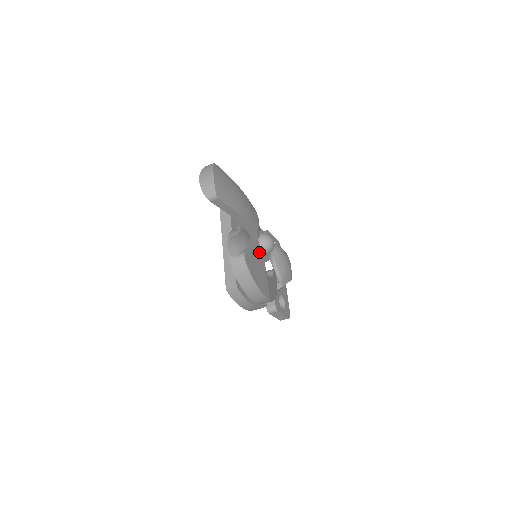
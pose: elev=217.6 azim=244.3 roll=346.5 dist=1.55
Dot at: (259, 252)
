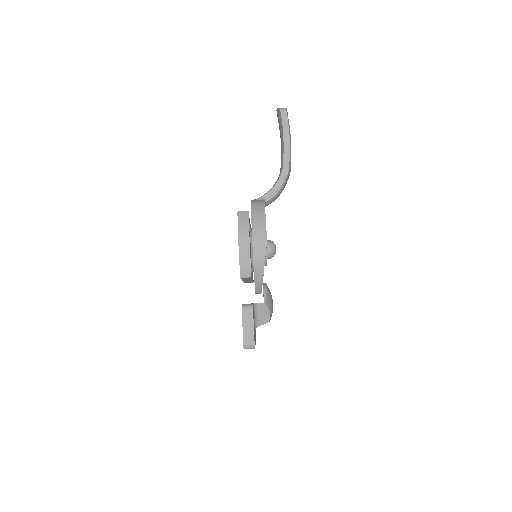
Dot at: occluded
